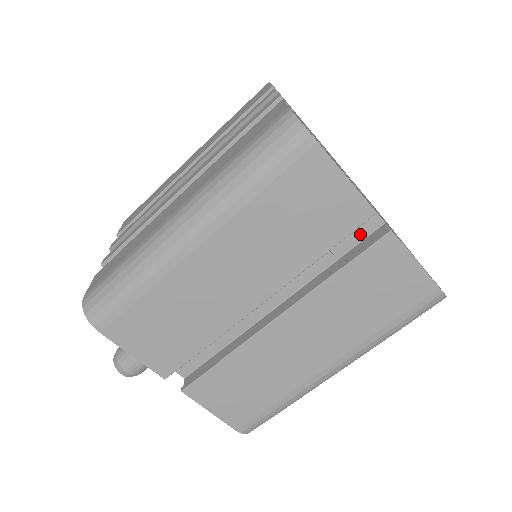
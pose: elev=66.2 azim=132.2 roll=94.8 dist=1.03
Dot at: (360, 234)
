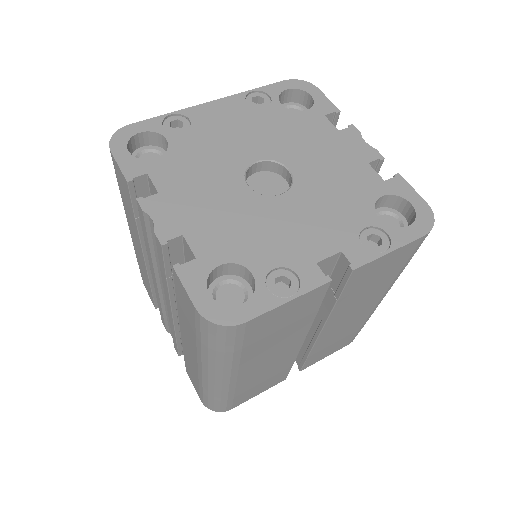
Dot at: (329, 269)
